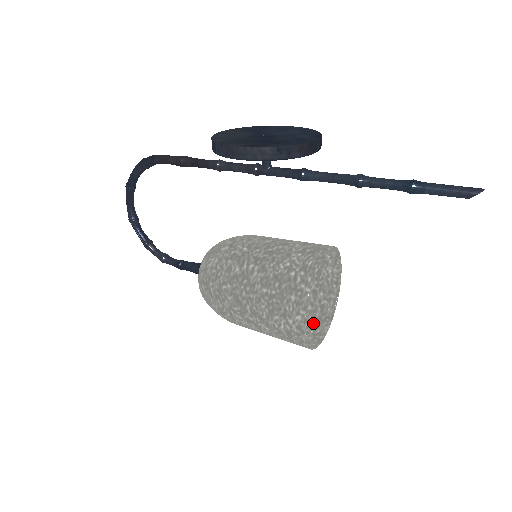
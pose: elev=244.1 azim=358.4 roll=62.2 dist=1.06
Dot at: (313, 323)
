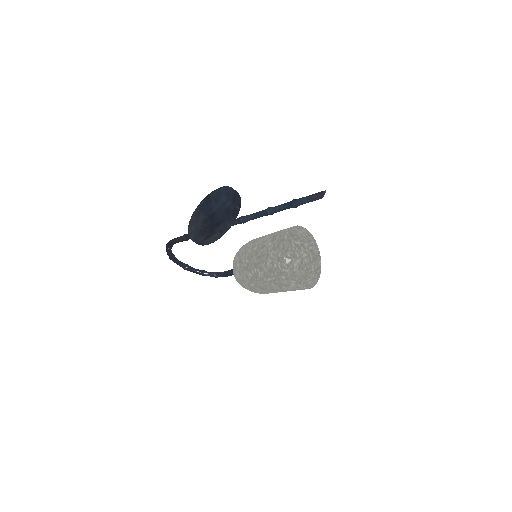
Dot at: (311, 263)
